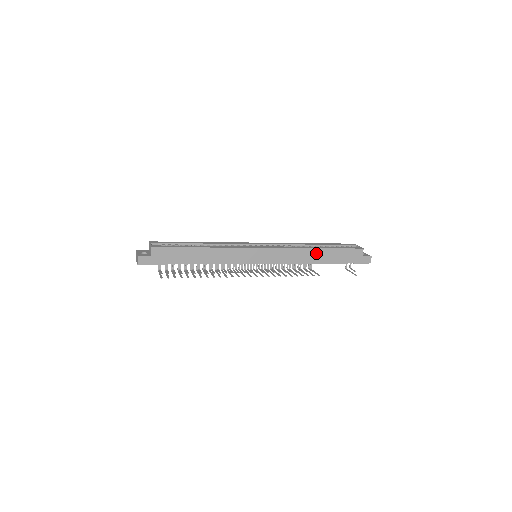
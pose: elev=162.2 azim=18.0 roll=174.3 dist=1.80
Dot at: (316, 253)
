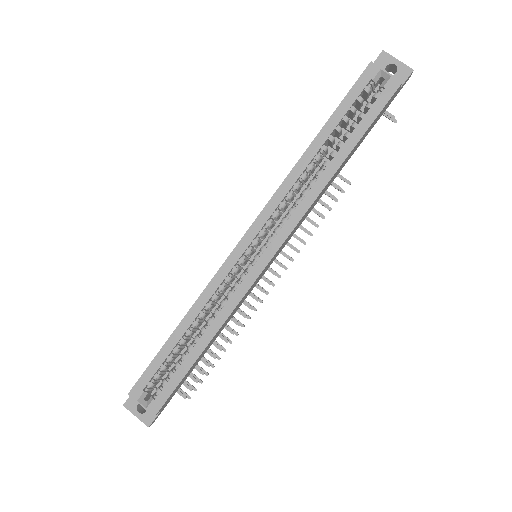
Dot at: (336, 173)
